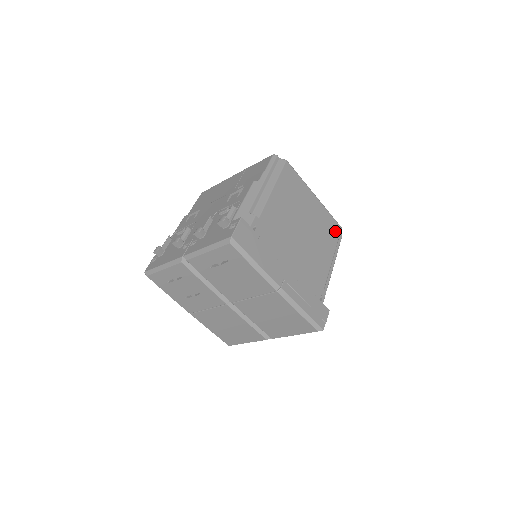
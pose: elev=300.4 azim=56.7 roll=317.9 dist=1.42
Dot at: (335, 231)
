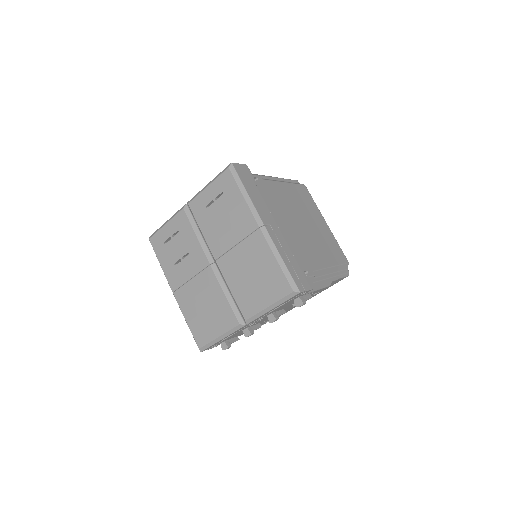
Dot at: (340, 257)
